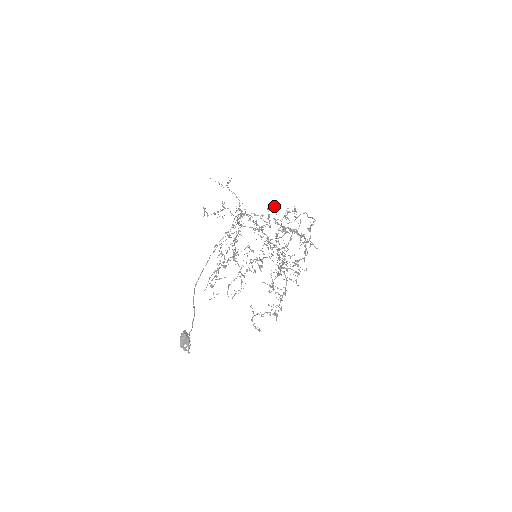
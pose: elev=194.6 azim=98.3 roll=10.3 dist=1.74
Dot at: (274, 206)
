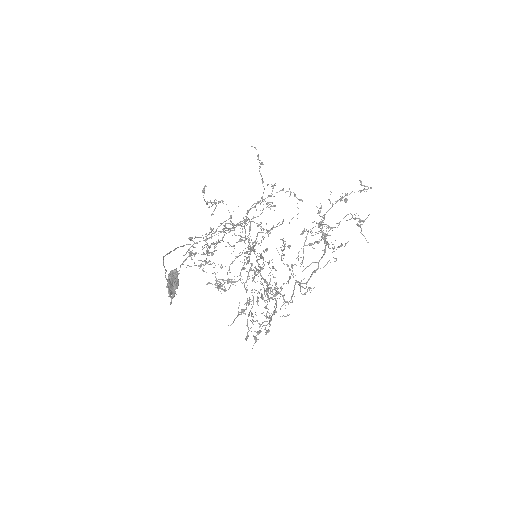
Dot at: (283, 221)
